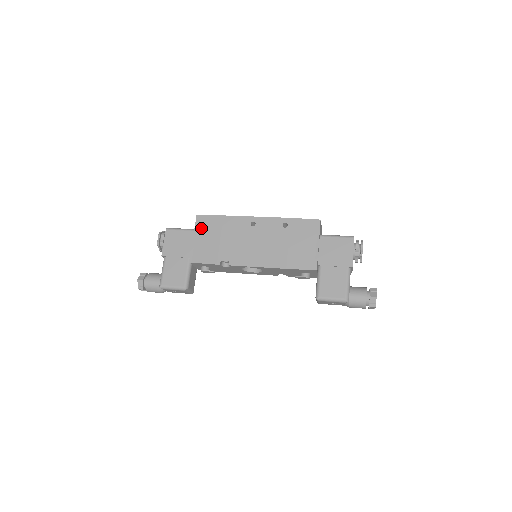
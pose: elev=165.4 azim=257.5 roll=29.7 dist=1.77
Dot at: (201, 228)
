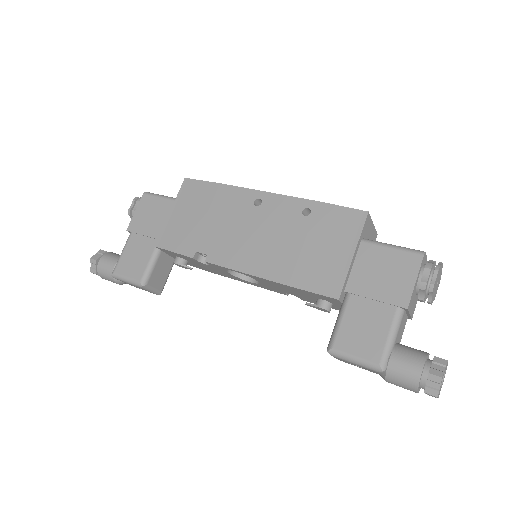
Dot at: (185, 198)
